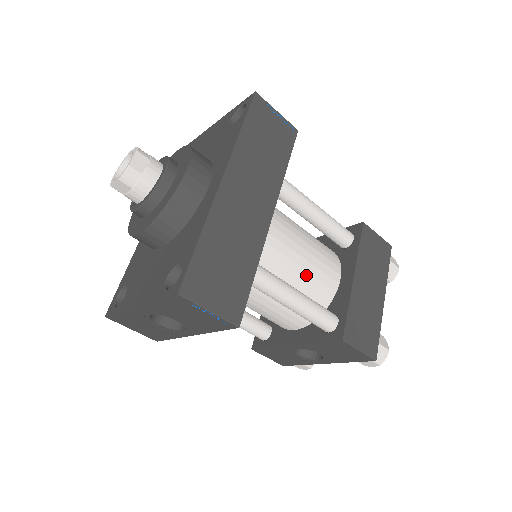
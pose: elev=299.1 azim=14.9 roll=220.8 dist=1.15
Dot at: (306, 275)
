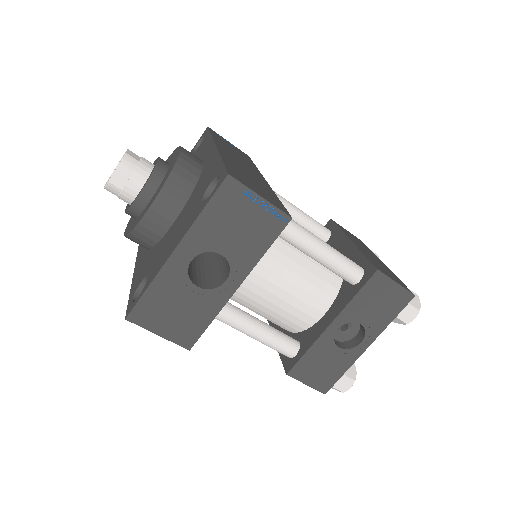
Dot at: occluded
